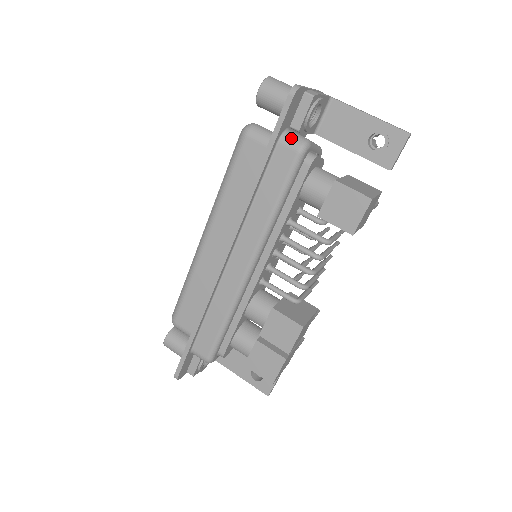
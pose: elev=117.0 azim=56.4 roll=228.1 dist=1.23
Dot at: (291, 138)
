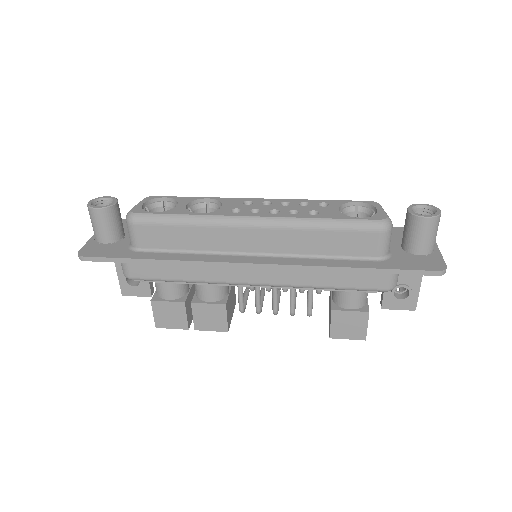
Dot at: (396, 277)
